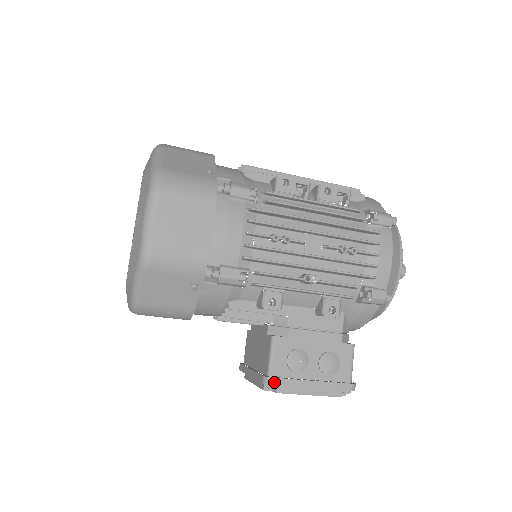
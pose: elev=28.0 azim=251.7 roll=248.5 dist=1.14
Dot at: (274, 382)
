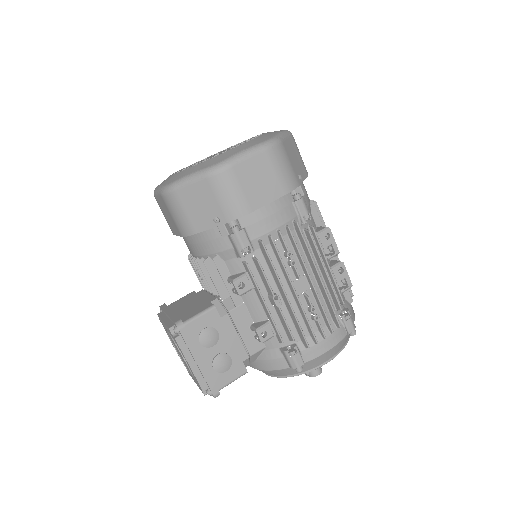
Dot at: (183, 330)
